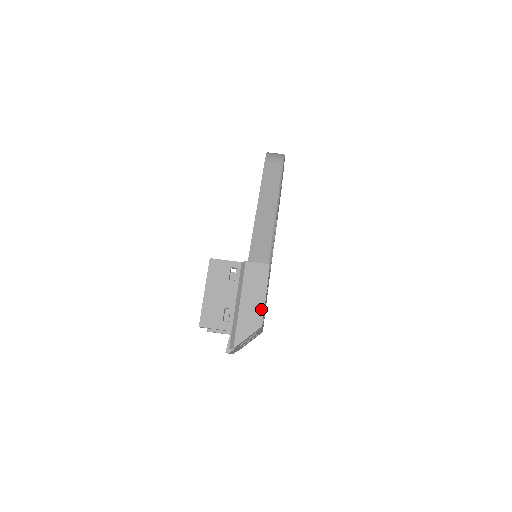
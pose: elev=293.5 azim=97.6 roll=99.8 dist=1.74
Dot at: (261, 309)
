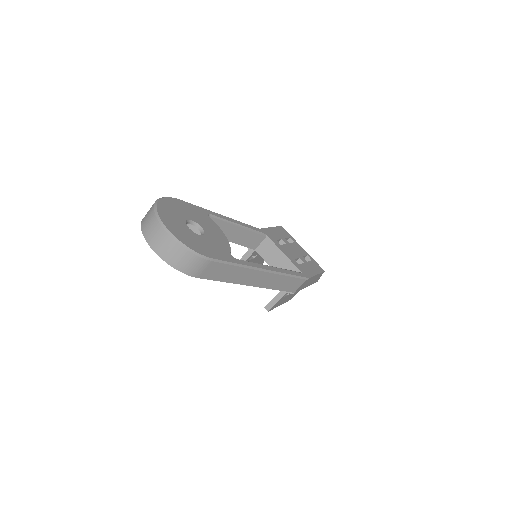
Dot at: occluded
